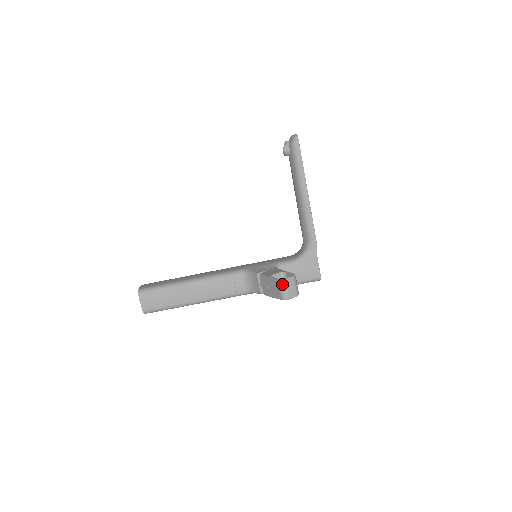
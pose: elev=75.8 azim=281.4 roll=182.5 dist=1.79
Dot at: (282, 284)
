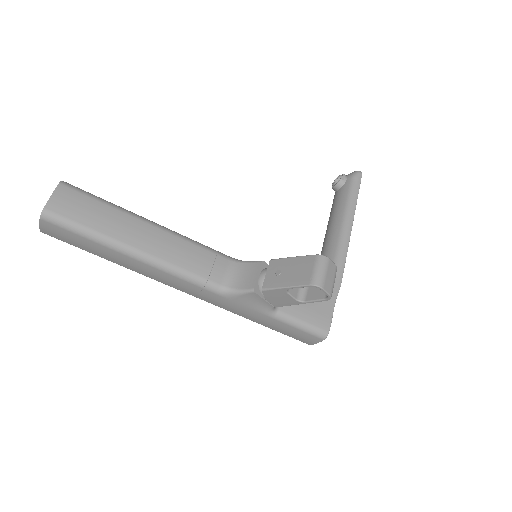
Dot at: (322, 261)
